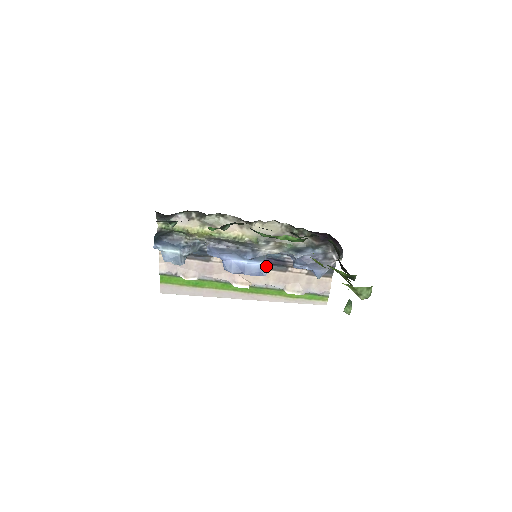
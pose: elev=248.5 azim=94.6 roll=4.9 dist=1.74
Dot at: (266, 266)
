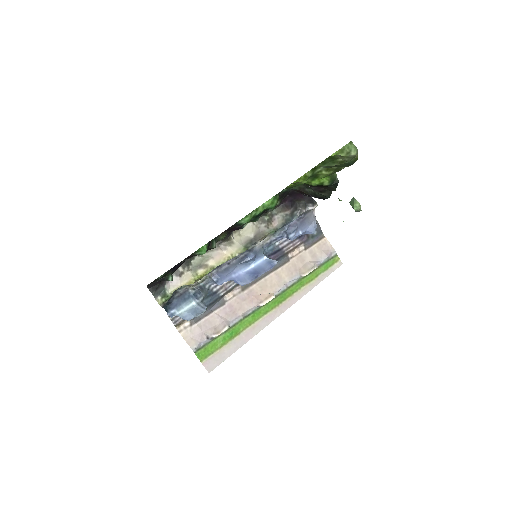
Dot at: (271, 269)
